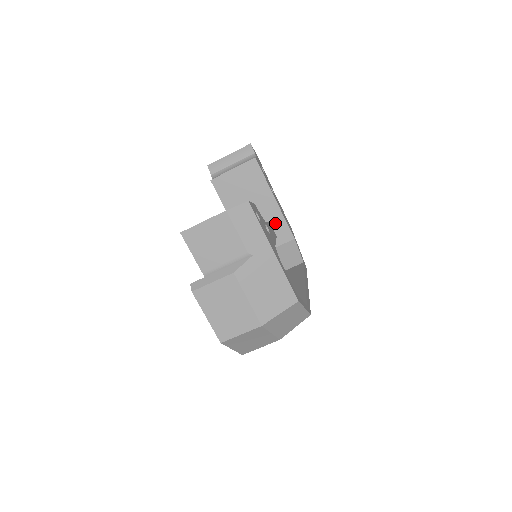
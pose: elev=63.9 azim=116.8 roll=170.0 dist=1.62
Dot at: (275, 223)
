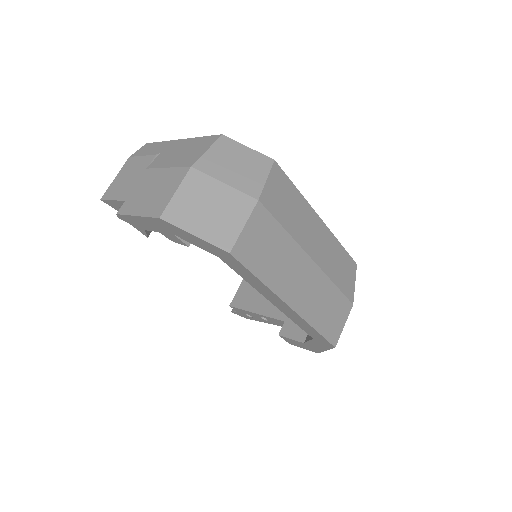
Dot at: occluded
